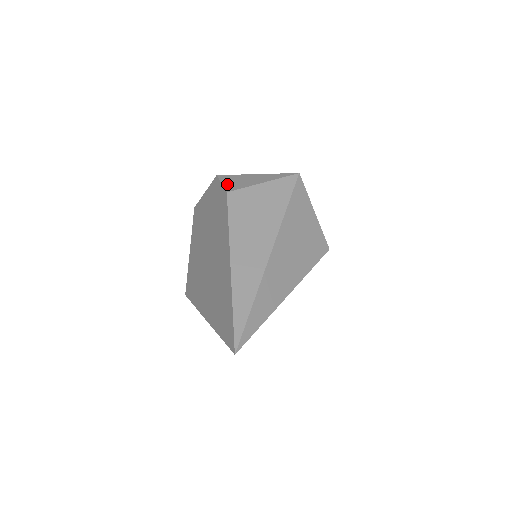
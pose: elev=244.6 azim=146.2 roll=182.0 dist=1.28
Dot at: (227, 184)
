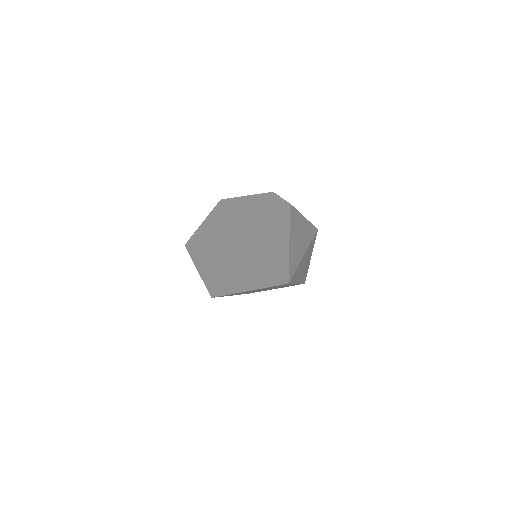
Dot at: occluded
